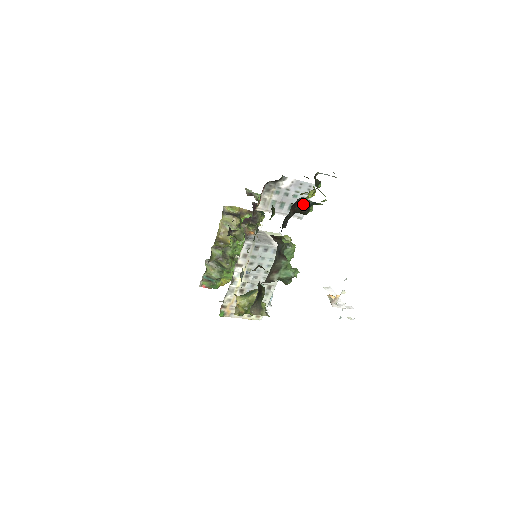
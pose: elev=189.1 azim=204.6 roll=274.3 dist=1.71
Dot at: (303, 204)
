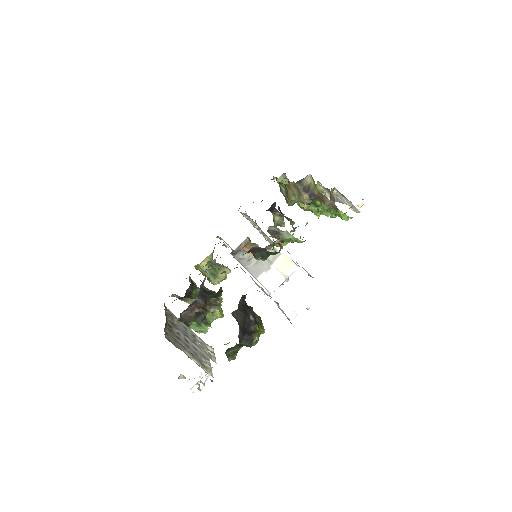
Dot at: occluded
